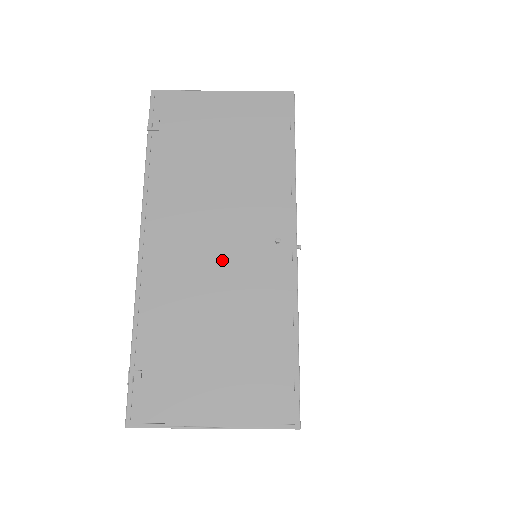
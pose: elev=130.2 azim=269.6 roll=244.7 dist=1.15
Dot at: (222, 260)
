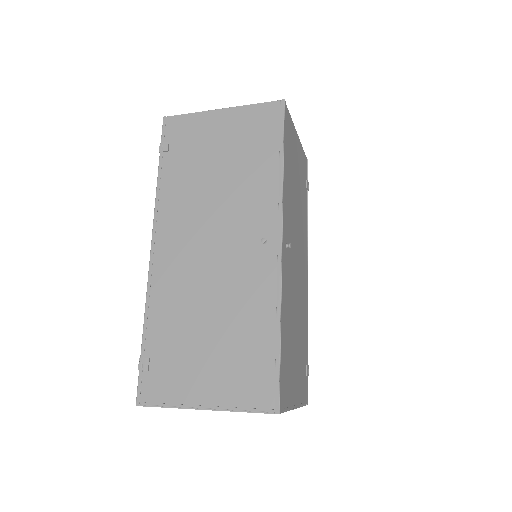
Dot at: (216, 261)
